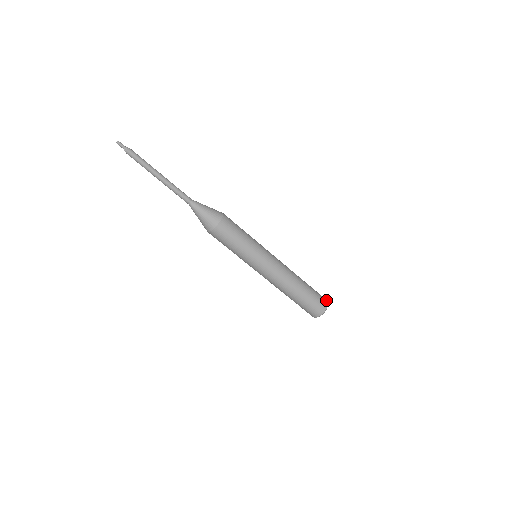
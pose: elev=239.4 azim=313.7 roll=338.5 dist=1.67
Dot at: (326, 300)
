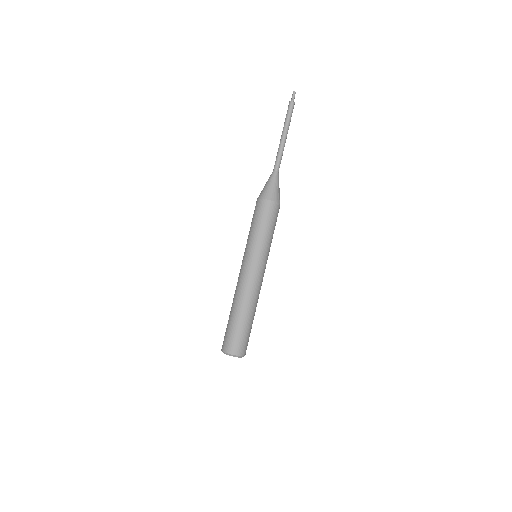
Dot at: occluded
